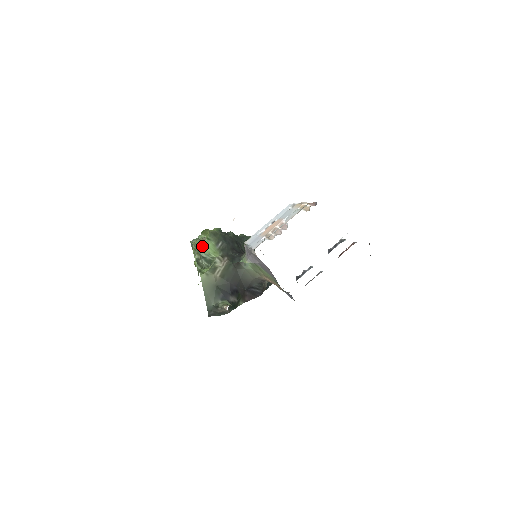
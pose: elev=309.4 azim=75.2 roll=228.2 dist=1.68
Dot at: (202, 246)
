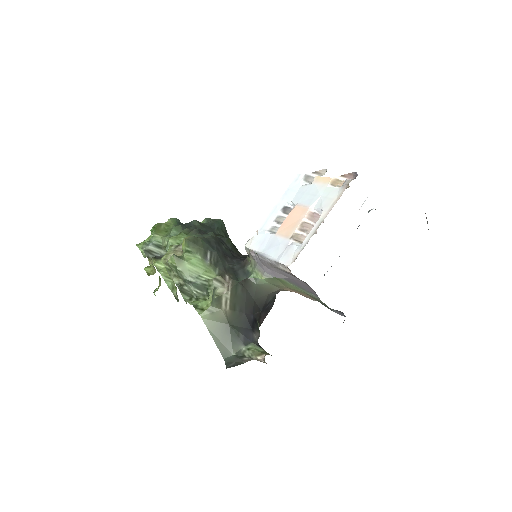
Dot at: (183, 265)
